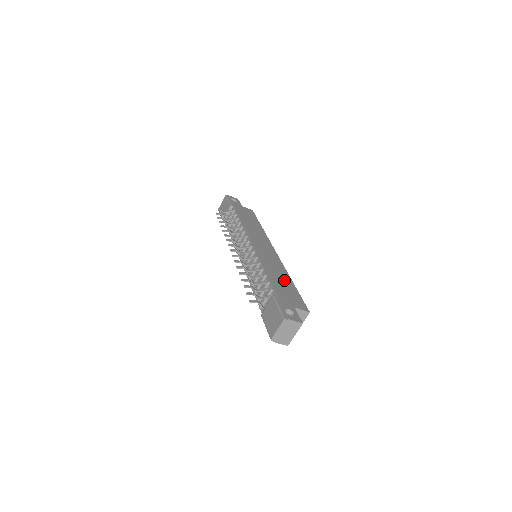
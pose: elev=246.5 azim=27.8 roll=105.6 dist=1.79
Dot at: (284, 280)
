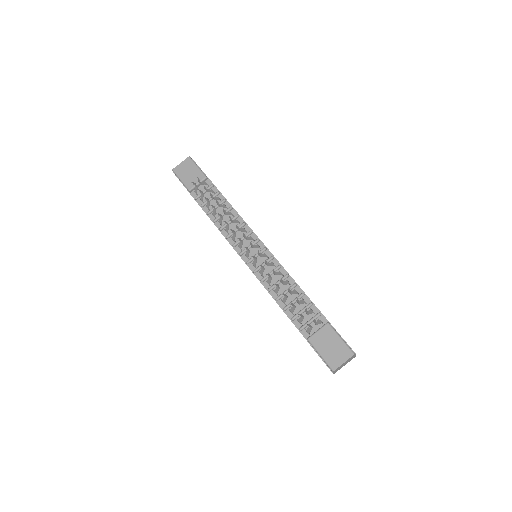
Dot at: occluded
